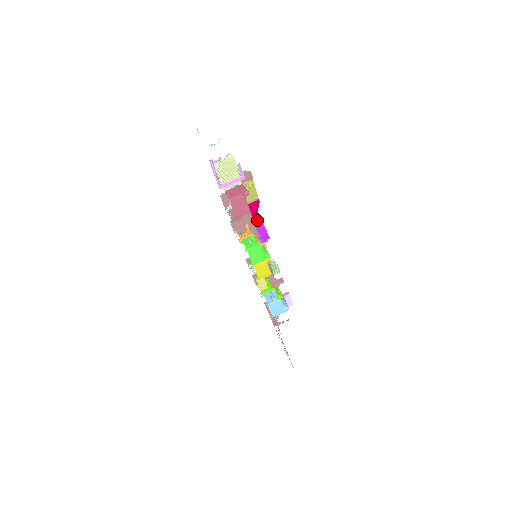
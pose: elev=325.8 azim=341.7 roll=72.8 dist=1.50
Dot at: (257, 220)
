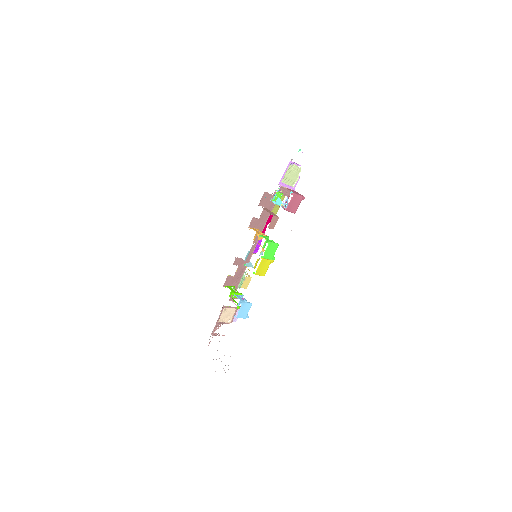
Dot at: (262, 231)
